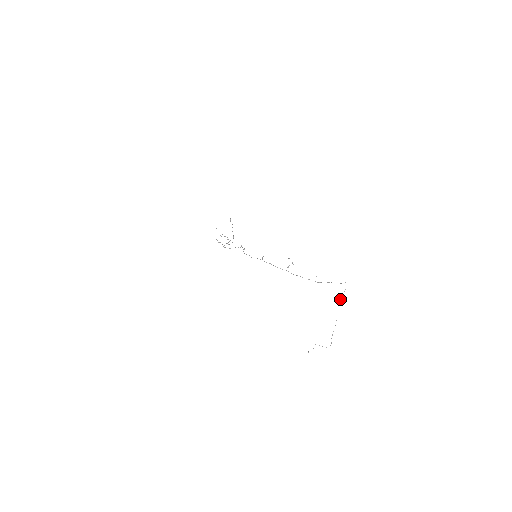
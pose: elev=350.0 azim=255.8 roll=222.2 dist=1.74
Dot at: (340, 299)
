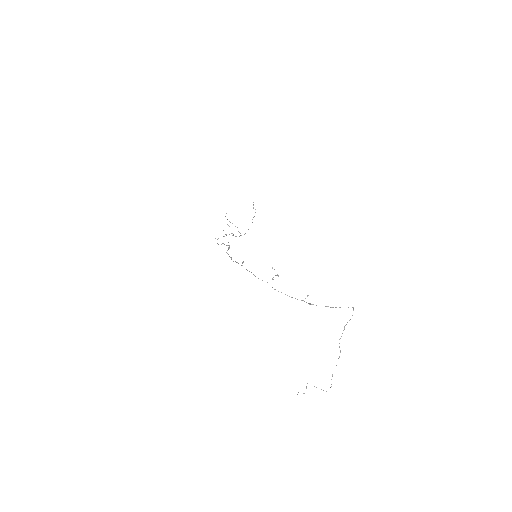
Dot at: (344, 329)
